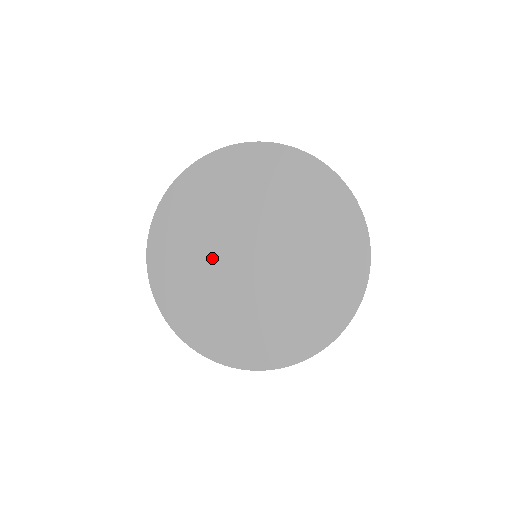
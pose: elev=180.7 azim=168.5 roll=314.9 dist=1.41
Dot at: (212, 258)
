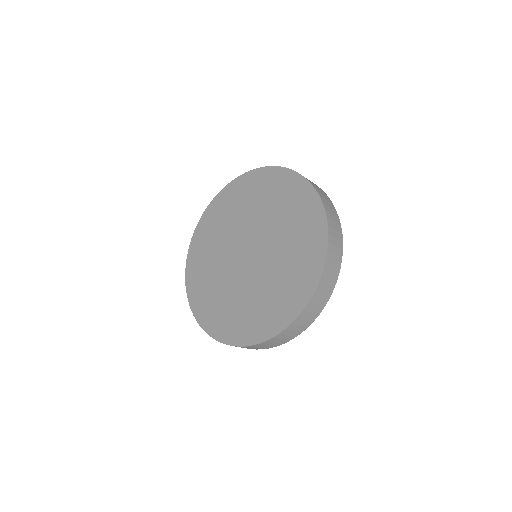
Dot at: (224, 250)
